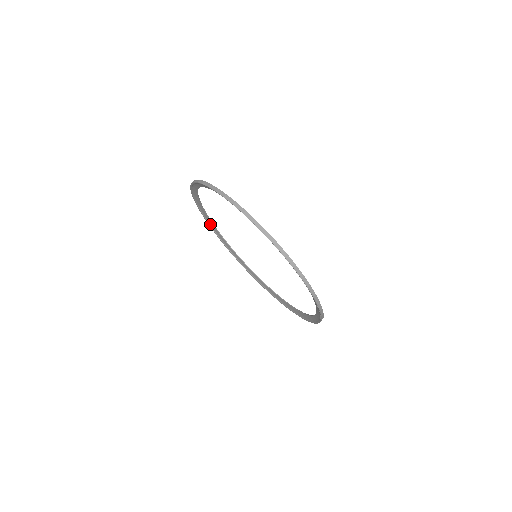
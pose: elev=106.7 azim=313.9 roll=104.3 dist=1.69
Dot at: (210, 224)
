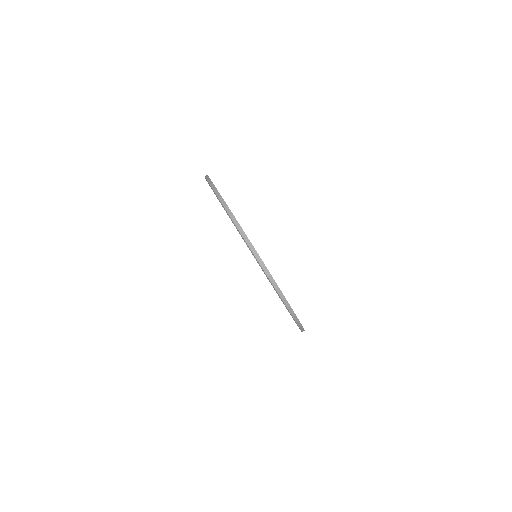
Dot at: occluded
